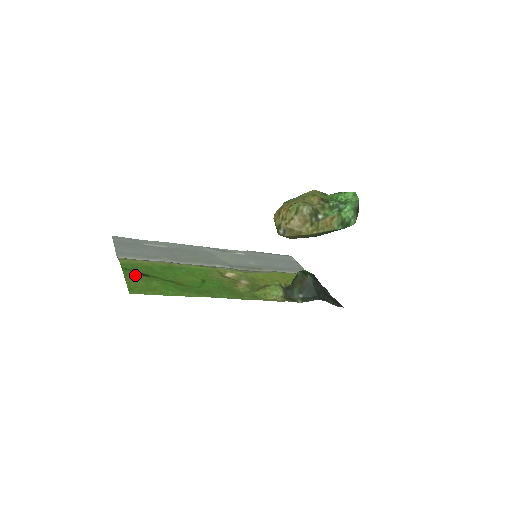
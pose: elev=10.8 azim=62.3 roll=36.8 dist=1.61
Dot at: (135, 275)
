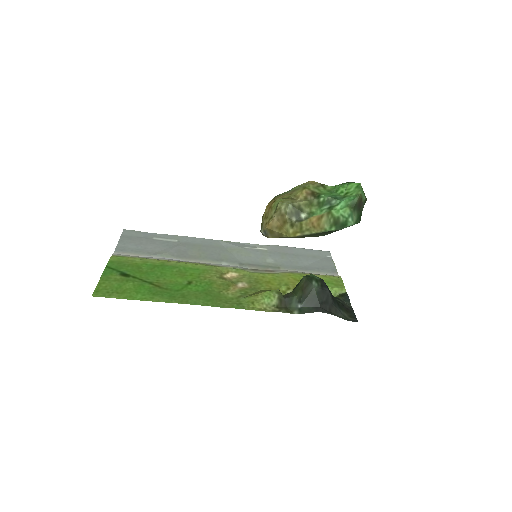
Dot at: (114, 275)
